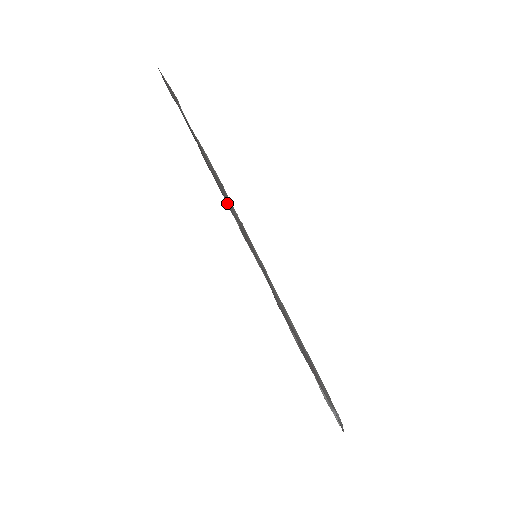
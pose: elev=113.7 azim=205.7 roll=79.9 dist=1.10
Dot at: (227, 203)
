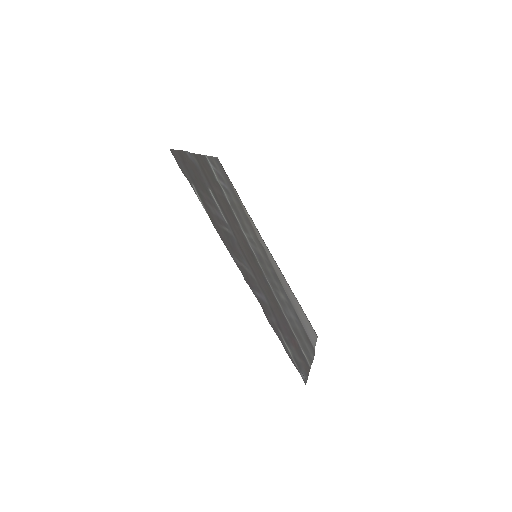
Dot at: (233, 258)
